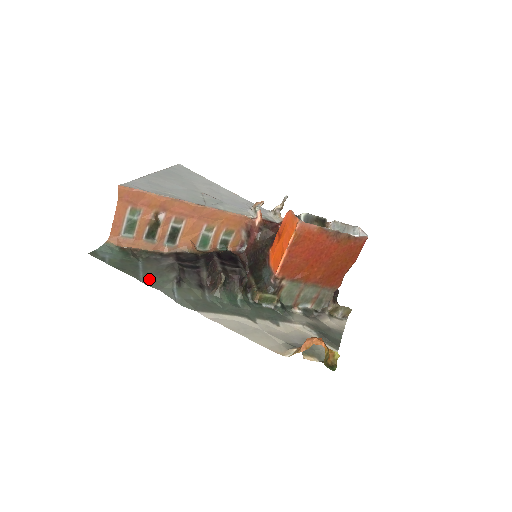
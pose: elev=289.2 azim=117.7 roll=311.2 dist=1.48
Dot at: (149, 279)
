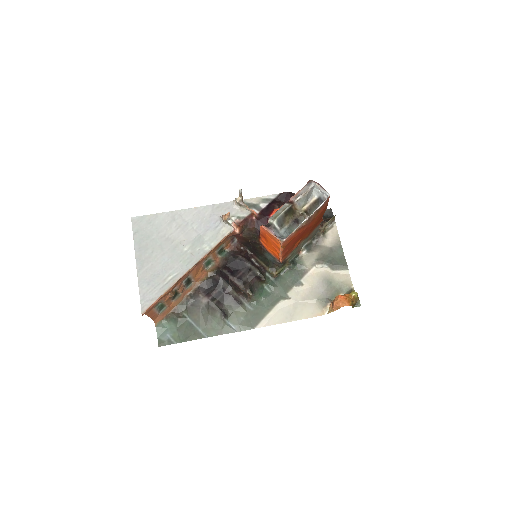
Dot at: (208, 330)
